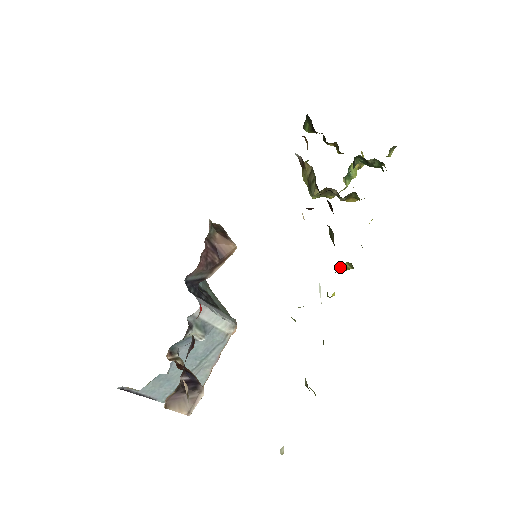
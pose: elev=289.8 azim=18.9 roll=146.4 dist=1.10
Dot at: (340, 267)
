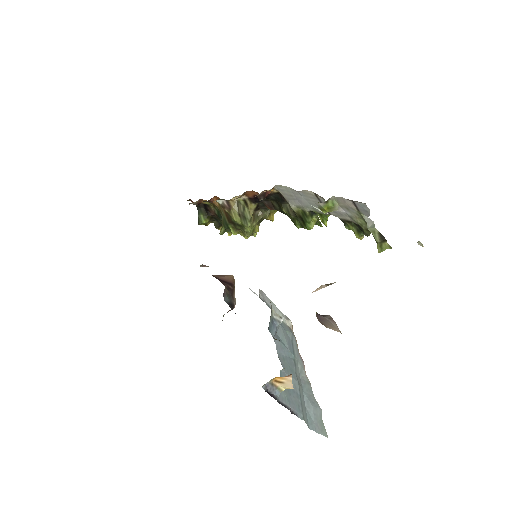
Dot at: (311, 220)
